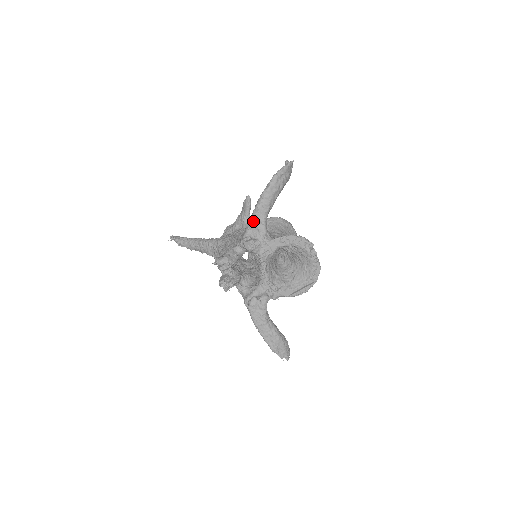
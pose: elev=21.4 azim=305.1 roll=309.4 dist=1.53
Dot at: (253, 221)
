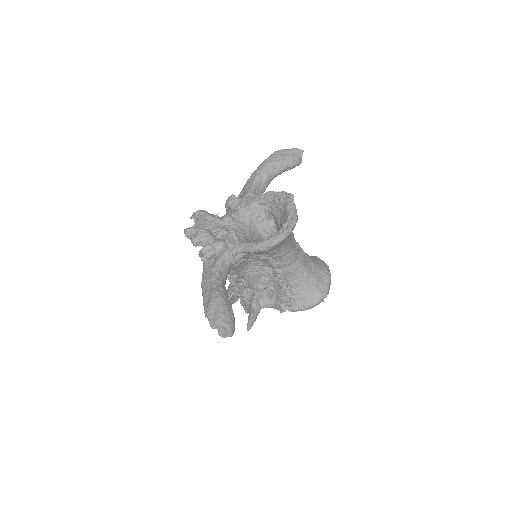
Dot at: (244, 187)
